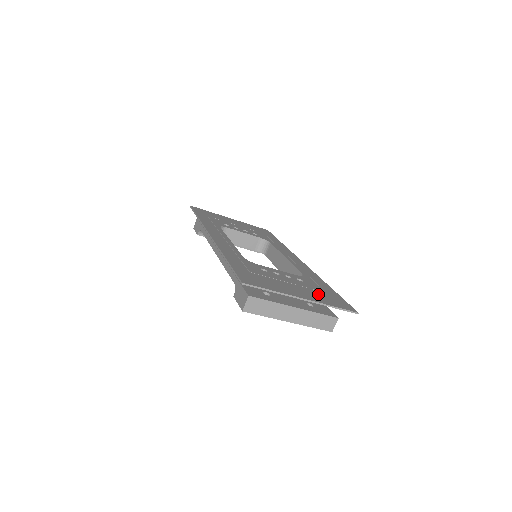
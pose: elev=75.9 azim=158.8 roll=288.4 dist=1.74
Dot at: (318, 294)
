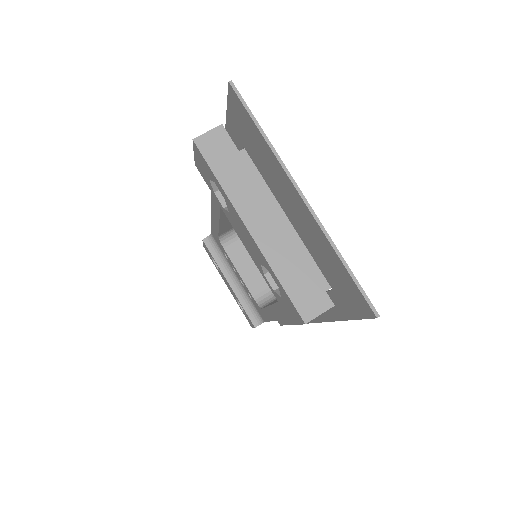
Dot at: (323, 256)
